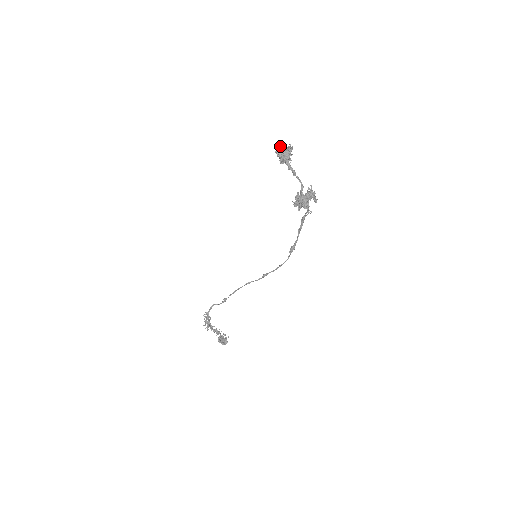
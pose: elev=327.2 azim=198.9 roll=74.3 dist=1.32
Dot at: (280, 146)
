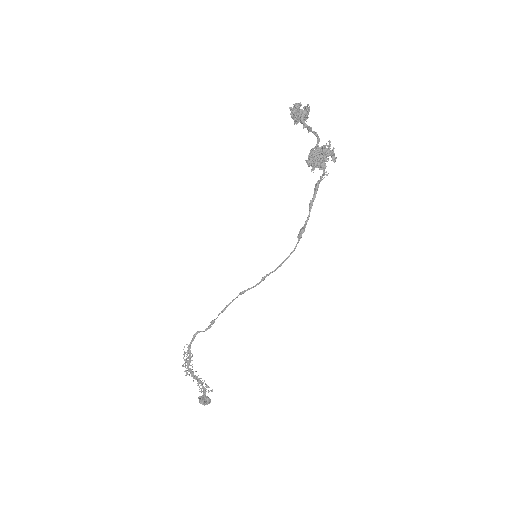
Dot at: occluded
